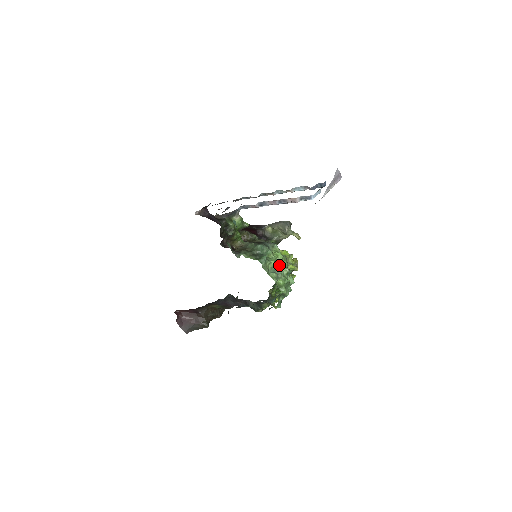
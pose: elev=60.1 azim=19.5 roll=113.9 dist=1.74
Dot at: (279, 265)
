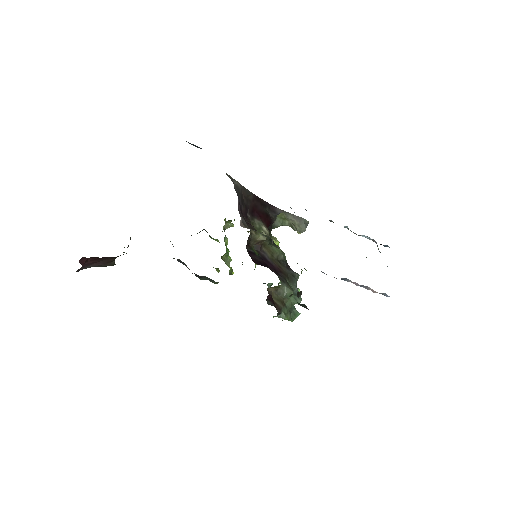
Dot at: occluded
